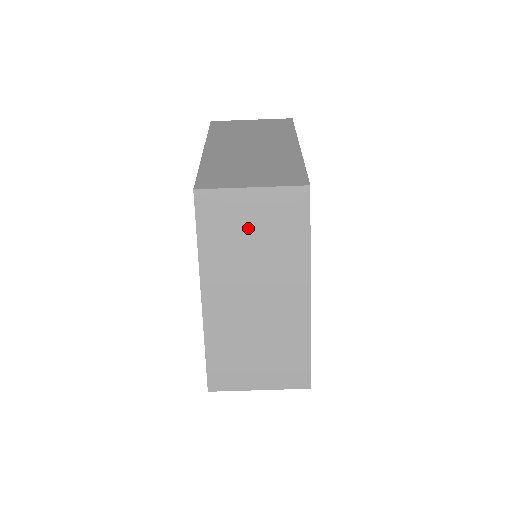
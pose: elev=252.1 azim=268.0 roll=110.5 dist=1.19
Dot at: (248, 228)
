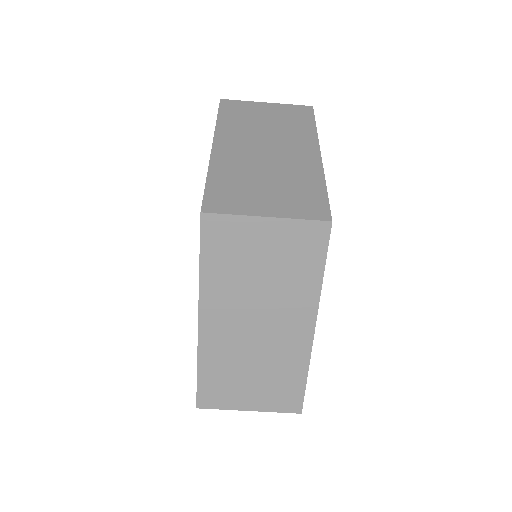
Dot at: (257, 258)
